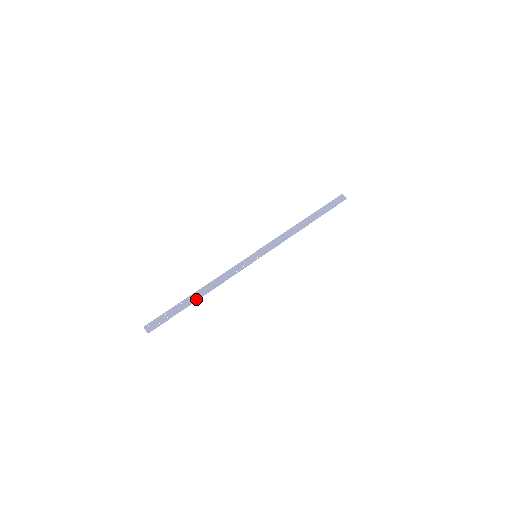
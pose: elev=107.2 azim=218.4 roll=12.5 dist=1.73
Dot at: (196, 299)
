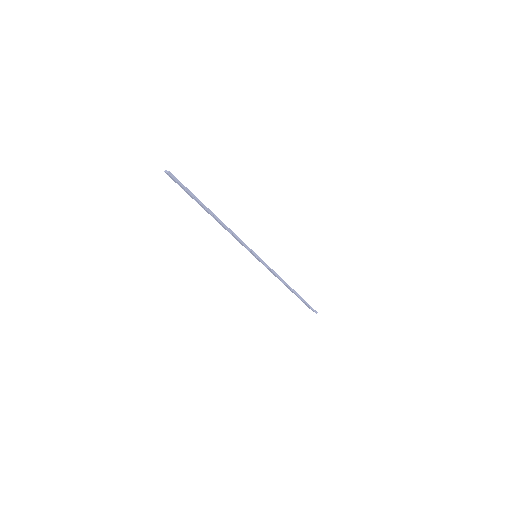
Dot at: (211, 211)
